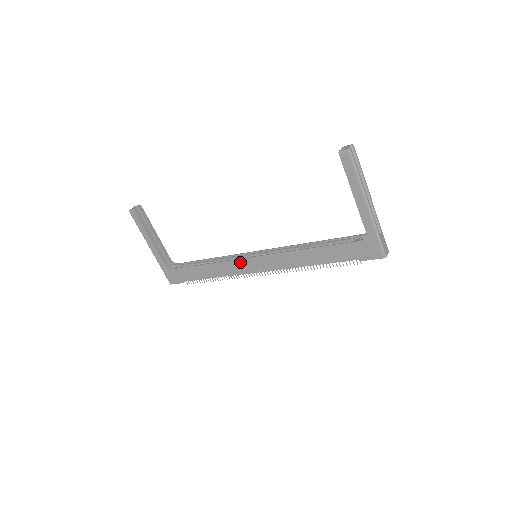
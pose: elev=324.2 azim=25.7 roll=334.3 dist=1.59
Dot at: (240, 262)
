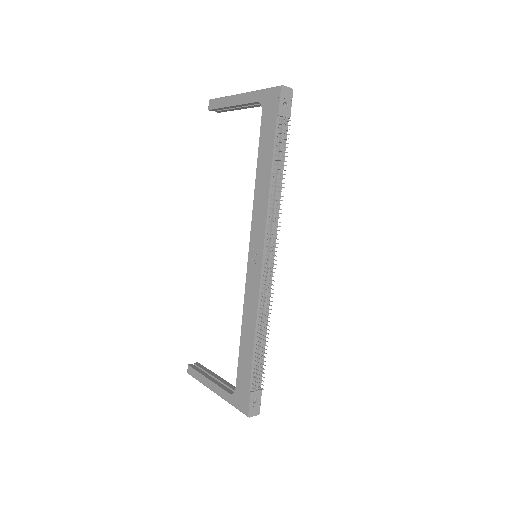
Dot at: (249, 277)
